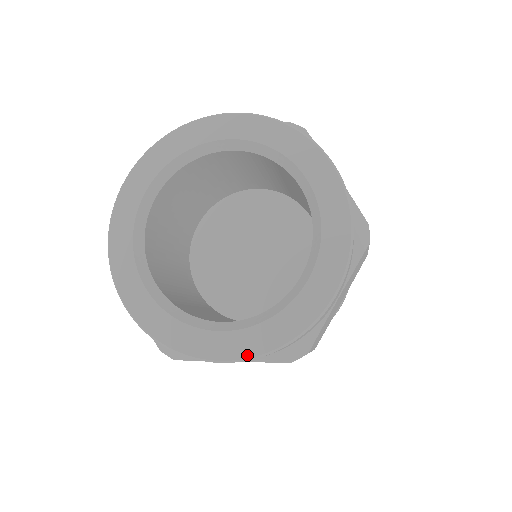
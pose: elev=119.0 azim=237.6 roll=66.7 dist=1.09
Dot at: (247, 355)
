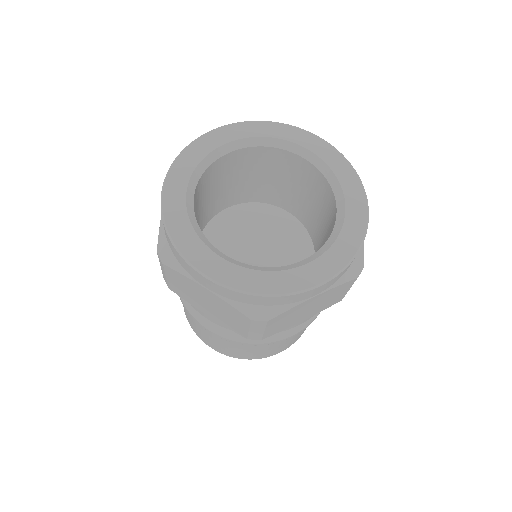
Dot at: (230, 284)
